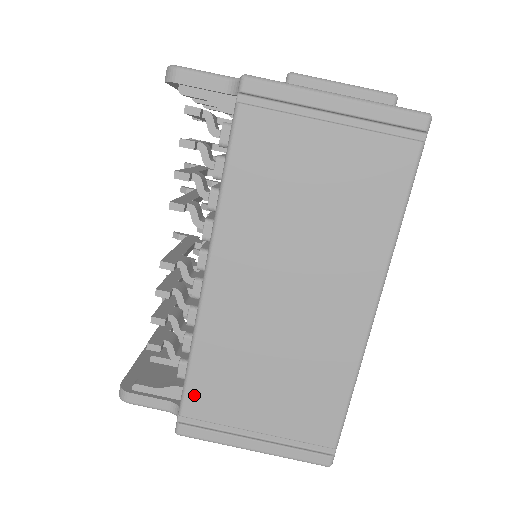
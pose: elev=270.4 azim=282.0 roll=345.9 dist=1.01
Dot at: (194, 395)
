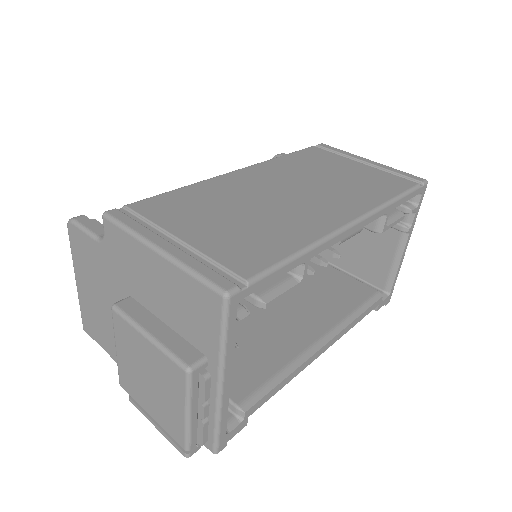
Dot at: (154, 201)
